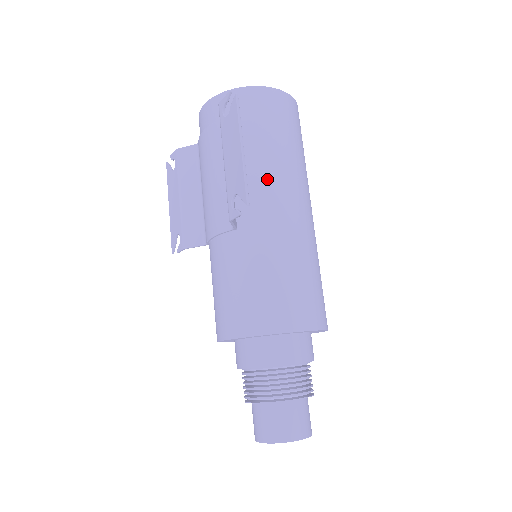
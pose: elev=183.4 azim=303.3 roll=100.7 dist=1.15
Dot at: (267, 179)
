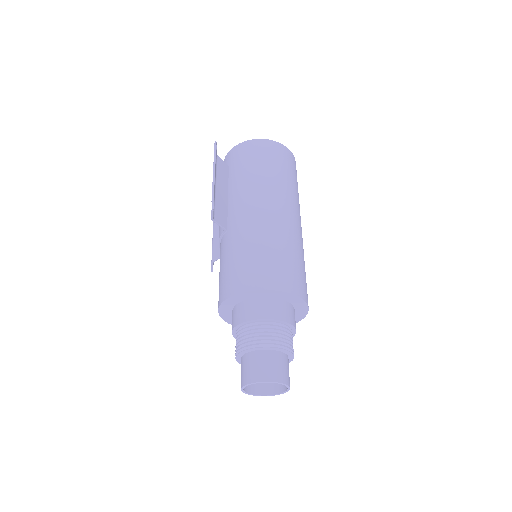
Dot at: (248, 194)
